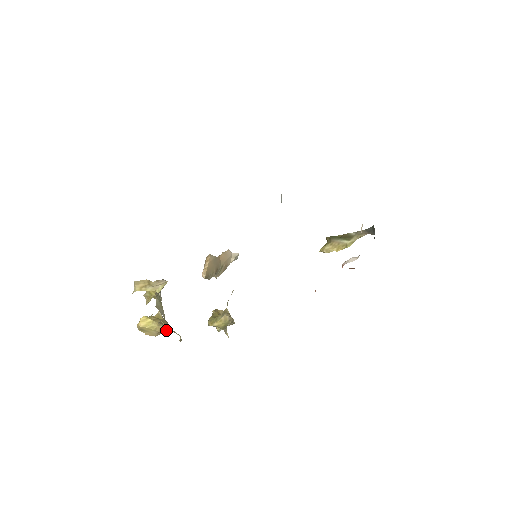
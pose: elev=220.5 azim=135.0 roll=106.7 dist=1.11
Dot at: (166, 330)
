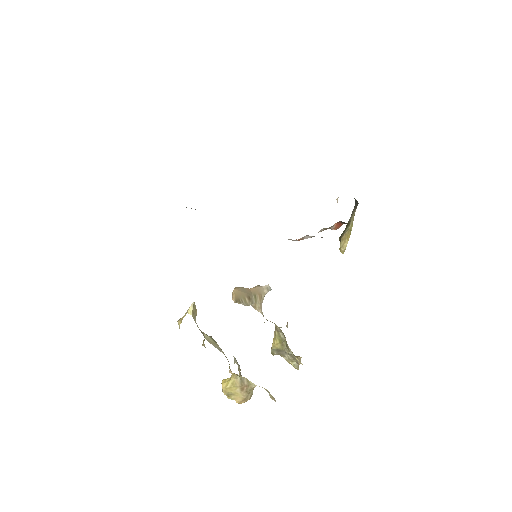
Dot at: (247, 384)
